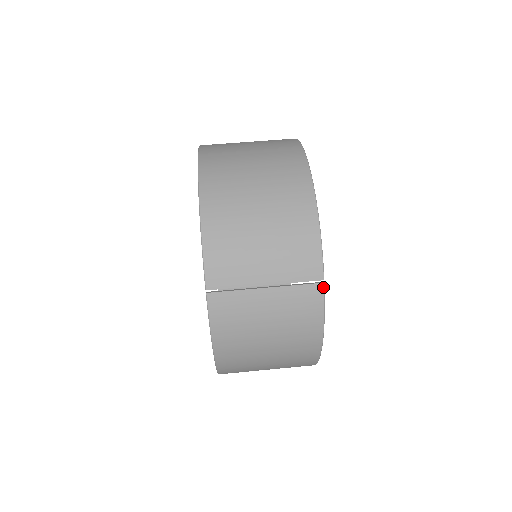
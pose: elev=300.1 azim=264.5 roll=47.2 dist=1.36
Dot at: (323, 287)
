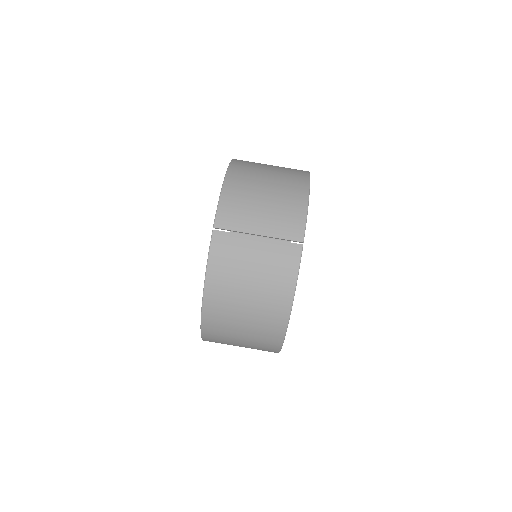
Dot at: (302, 248)
